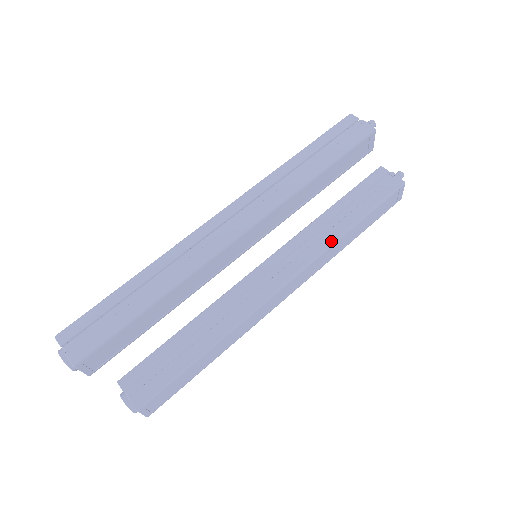
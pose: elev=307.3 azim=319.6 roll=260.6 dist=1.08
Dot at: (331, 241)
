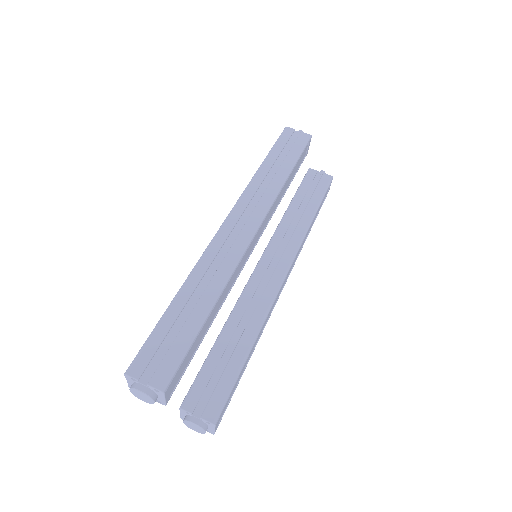
Dot at: (304, 231)
